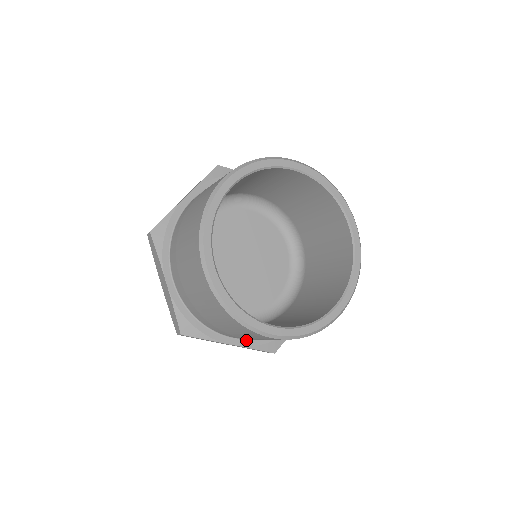
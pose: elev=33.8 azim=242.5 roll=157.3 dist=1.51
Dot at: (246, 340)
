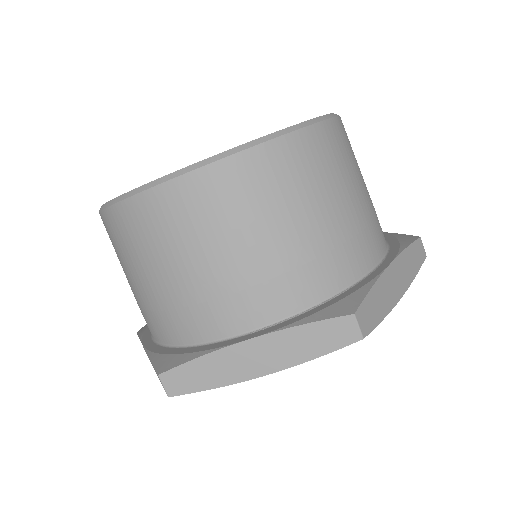
Dot at: (278, 324)
